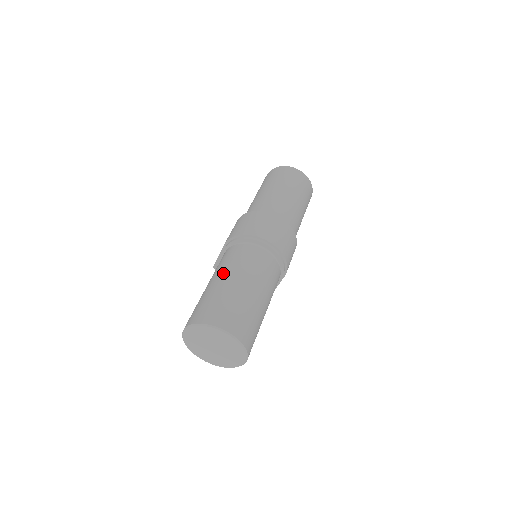
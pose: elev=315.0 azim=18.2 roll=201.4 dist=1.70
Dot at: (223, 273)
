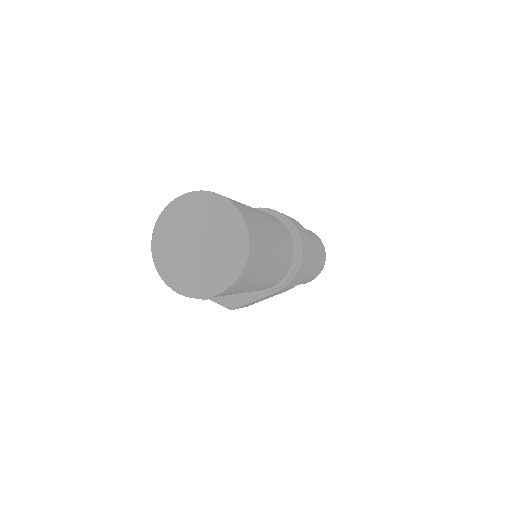
Dot at: occluded
